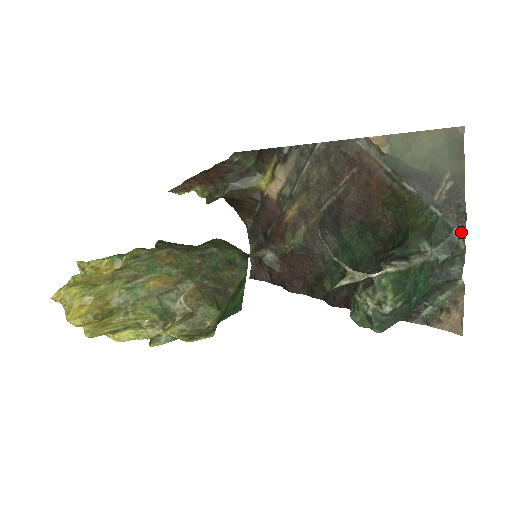
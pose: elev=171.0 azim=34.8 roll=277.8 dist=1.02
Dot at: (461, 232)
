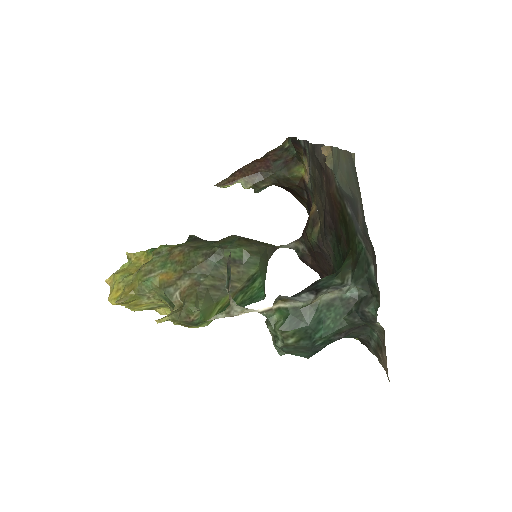
Dot at: (375, 270)
